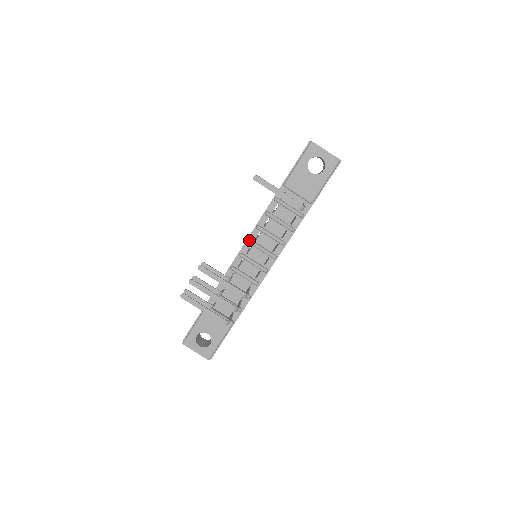
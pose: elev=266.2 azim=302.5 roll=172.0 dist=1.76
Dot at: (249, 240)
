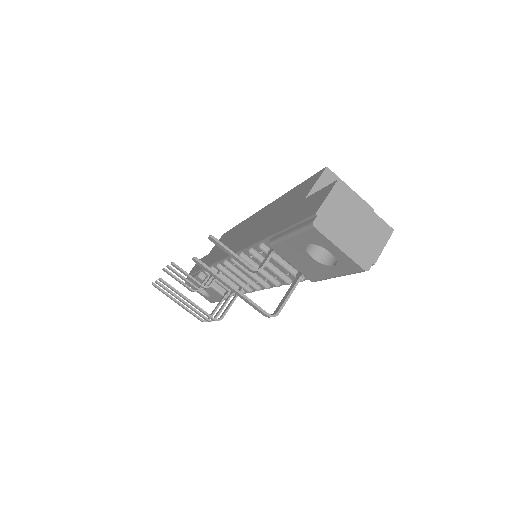
Dot at: (231, 260)
